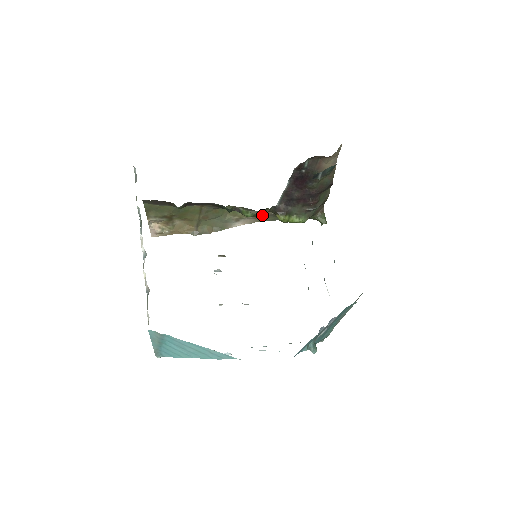
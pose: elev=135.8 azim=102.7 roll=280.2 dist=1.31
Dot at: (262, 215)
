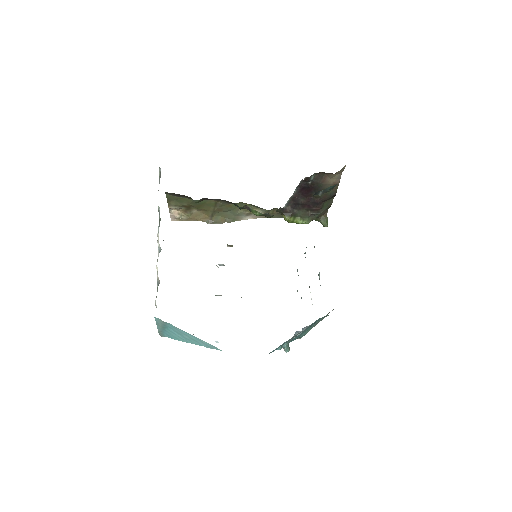
Dot at: (269, 215)
